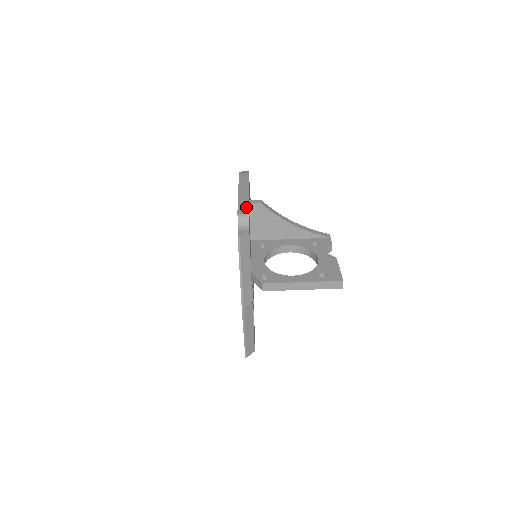
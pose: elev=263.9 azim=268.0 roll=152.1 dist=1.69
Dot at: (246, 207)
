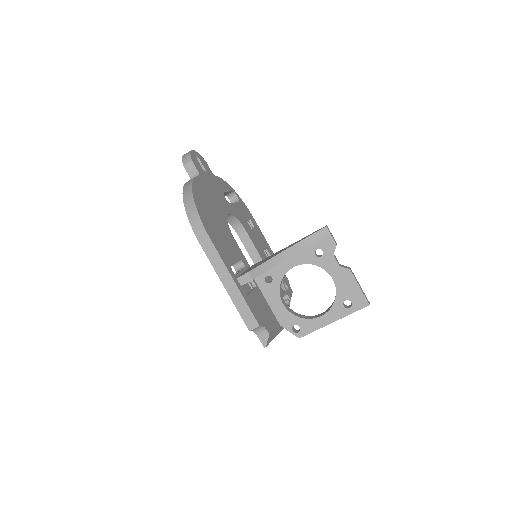
Dot at: (250, 315)
